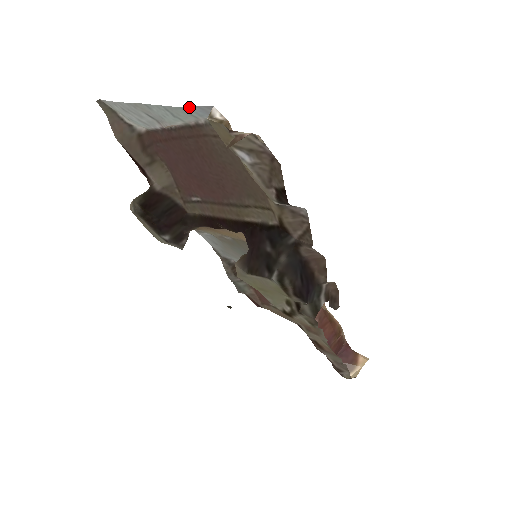
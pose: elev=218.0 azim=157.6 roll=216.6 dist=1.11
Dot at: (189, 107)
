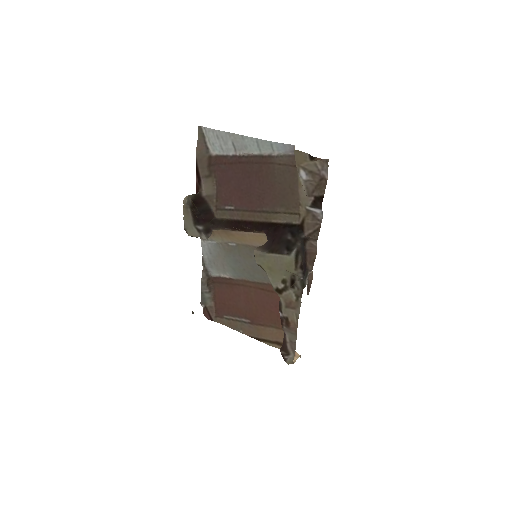
Dot at: (277, 143)
